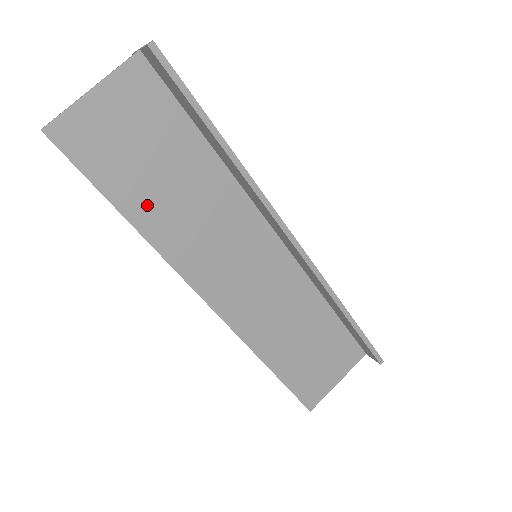
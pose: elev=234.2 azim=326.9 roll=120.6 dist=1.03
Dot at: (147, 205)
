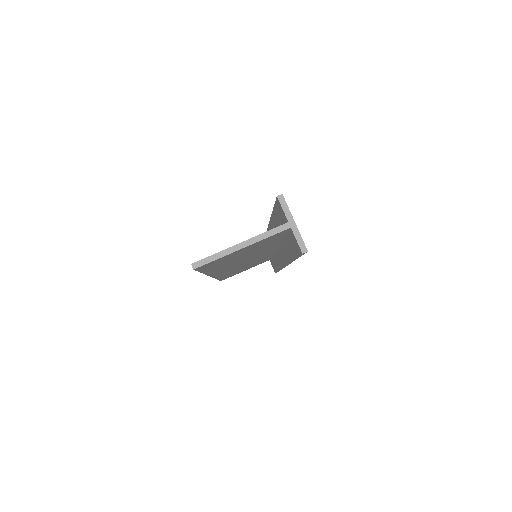
Dot at: (221, 266)
